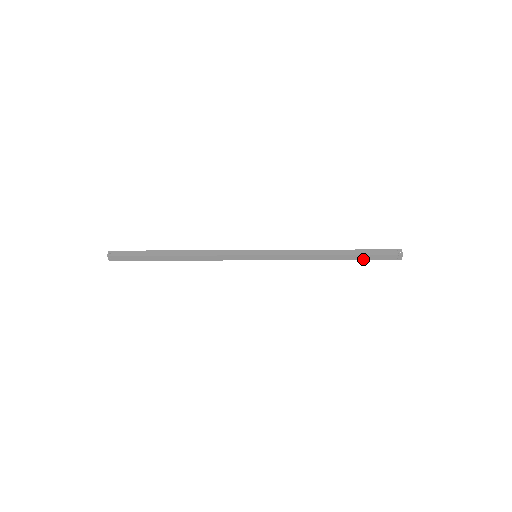
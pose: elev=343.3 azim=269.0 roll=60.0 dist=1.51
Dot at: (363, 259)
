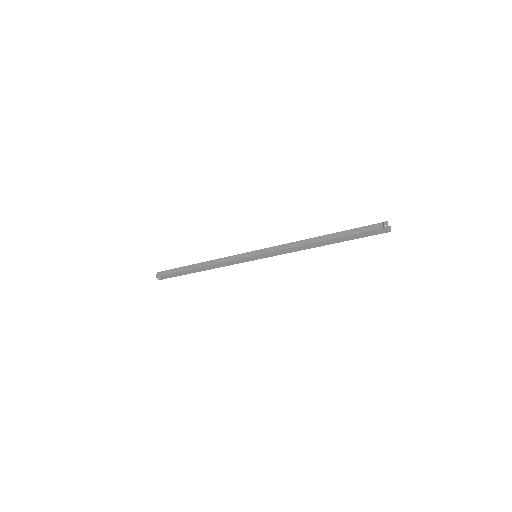
Dot at: (351, 239)
